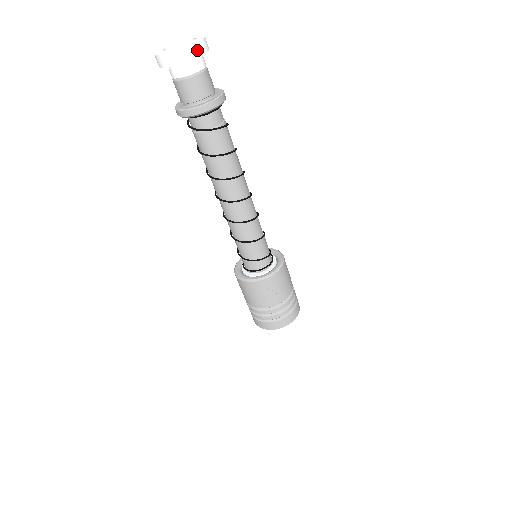
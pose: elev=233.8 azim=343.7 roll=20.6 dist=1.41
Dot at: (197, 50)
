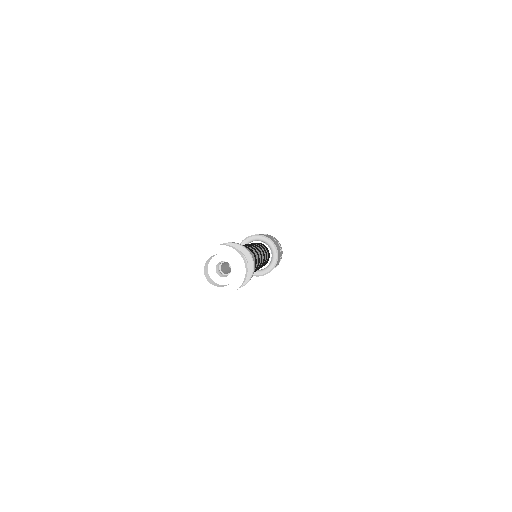
Dot at: (232, 292)
